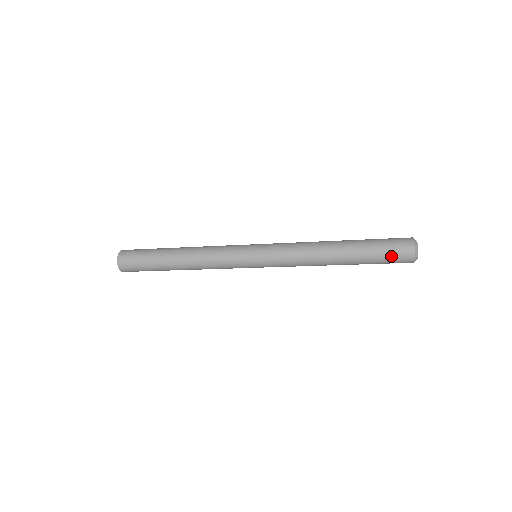
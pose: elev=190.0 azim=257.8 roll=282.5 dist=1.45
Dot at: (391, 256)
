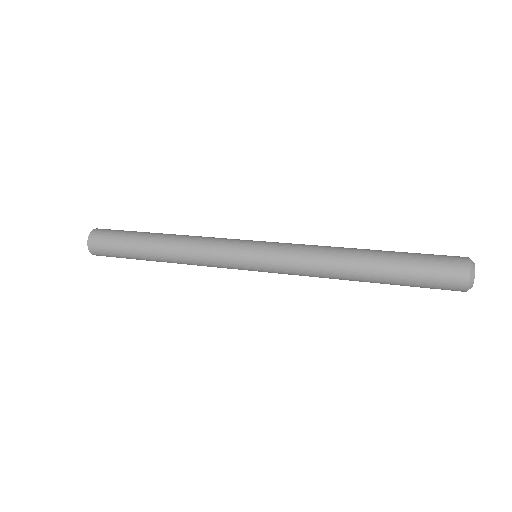
Dot at: (435, 276)
